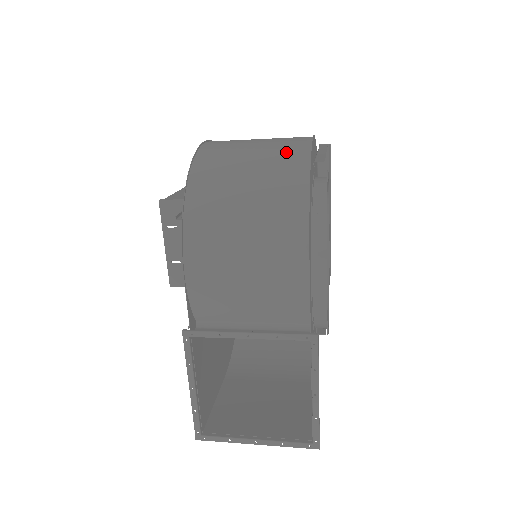
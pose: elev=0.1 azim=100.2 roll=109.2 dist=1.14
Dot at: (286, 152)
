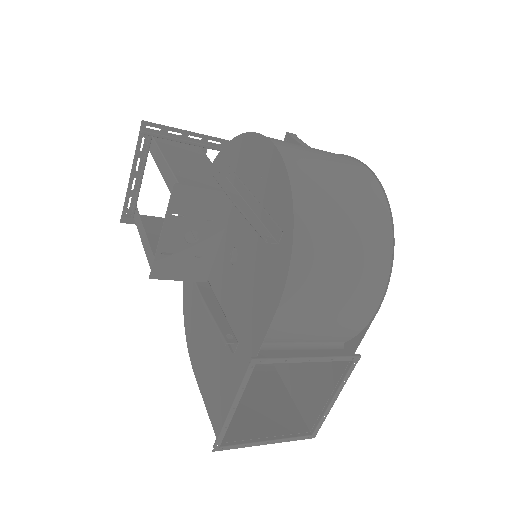
Dot at: (365, 186)
